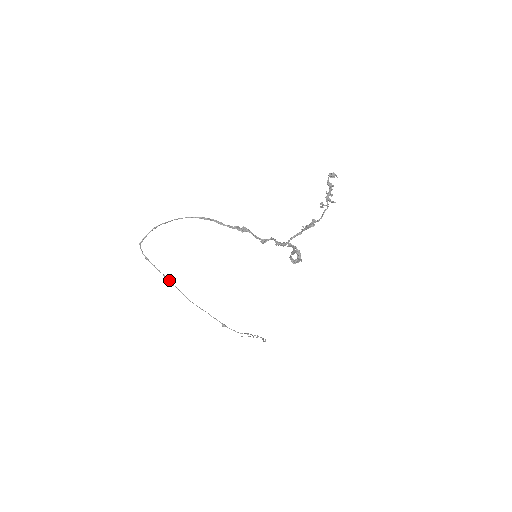
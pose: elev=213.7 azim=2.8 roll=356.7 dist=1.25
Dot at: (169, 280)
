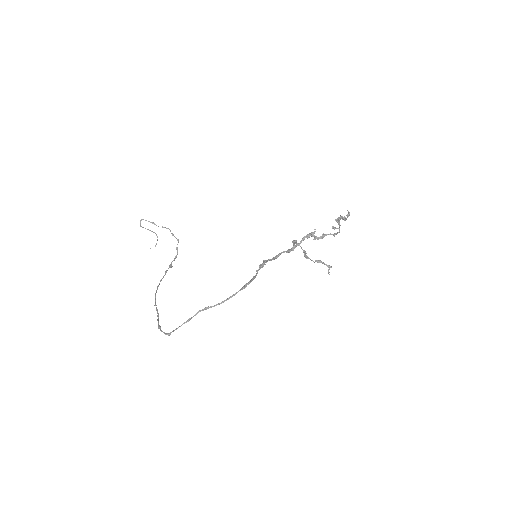
Dot at: occluded
